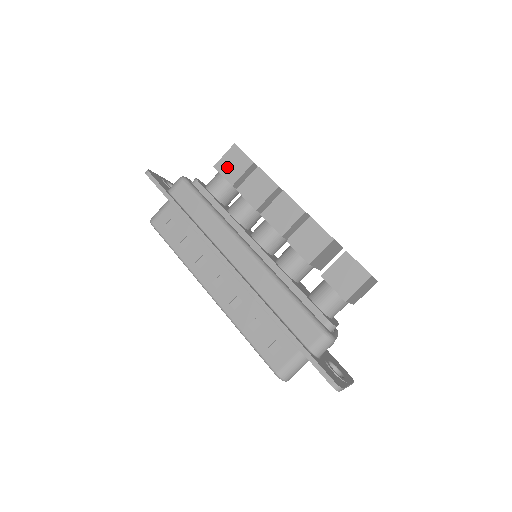
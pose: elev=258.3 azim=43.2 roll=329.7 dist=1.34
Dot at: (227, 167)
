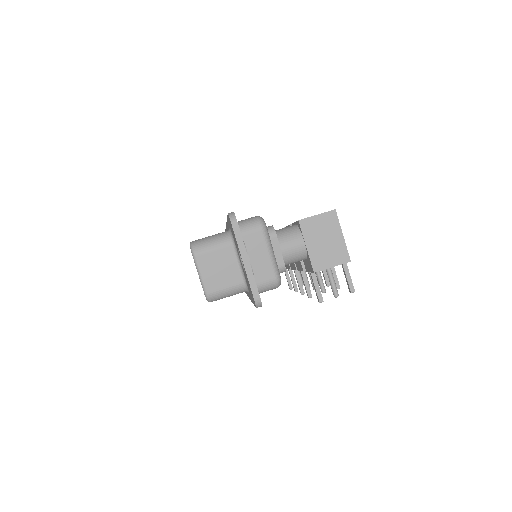
Dot at: occluded
